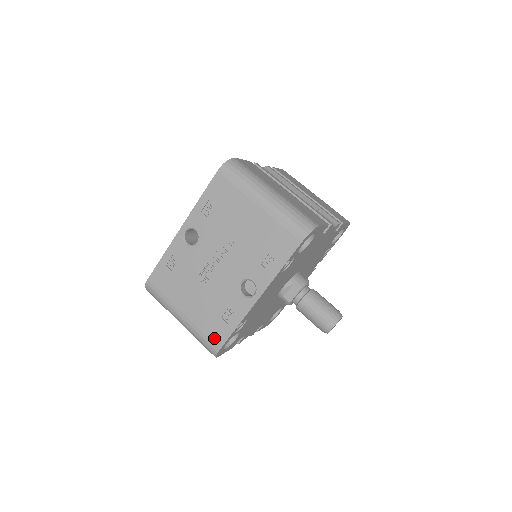
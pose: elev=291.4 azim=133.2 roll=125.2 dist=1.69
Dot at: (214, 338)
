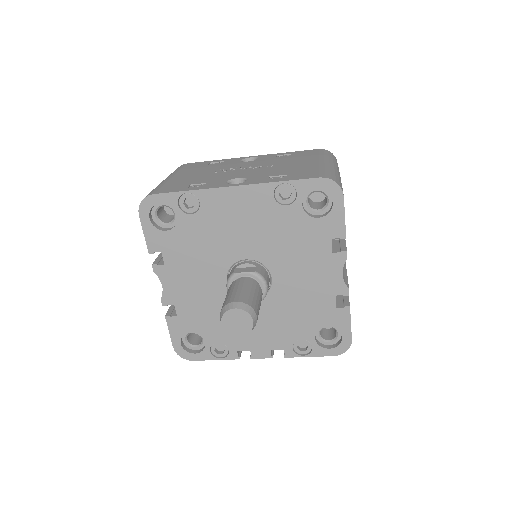
Dot at: (164, 189)
